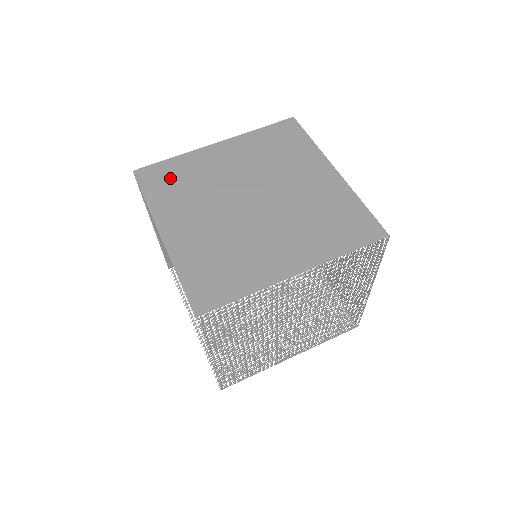
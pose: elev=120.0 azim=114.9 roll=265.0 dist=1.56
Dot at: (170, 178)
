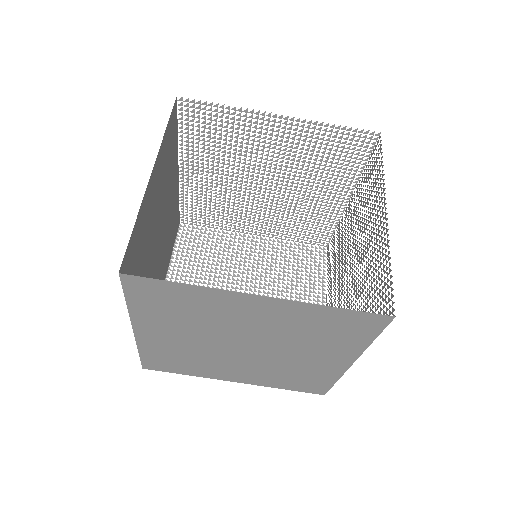
Dot at: (168, 301)
